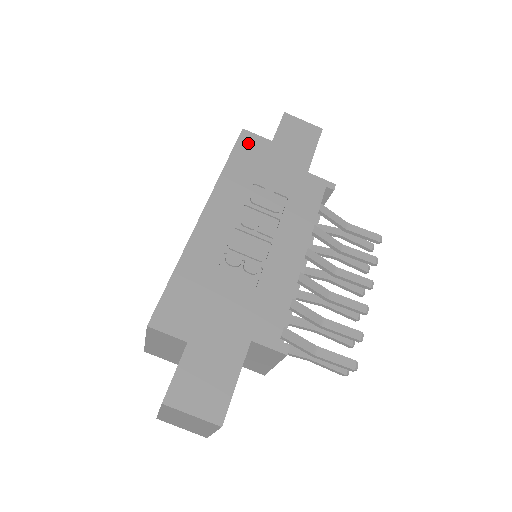
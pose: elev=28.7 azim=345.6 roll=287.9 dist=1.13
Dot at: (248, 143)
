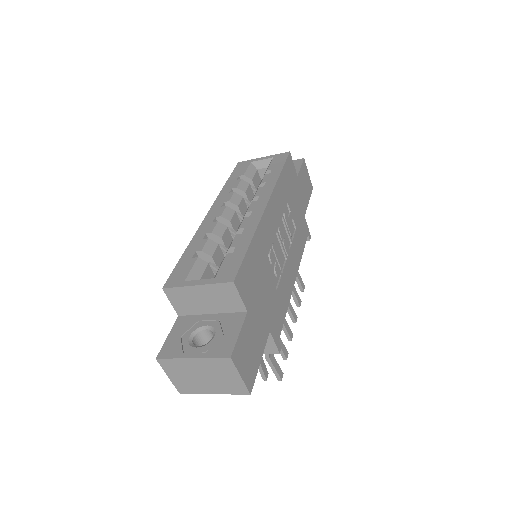
Dot at: (290, 166)
